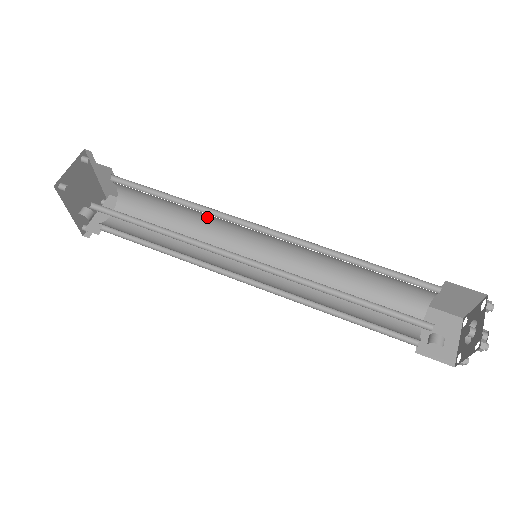
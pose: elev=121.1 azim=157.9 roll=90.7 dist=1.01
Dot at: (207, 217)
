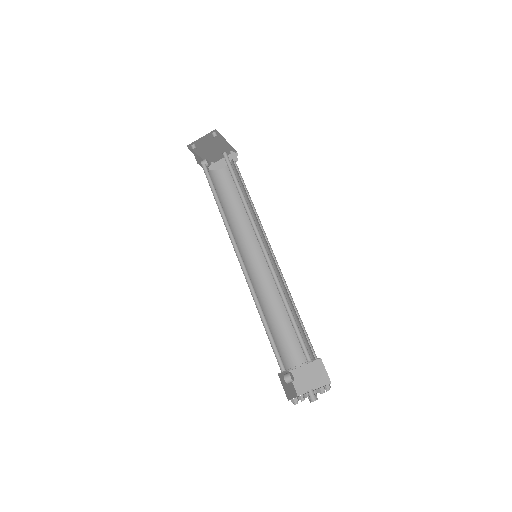
Dot at: occluded
